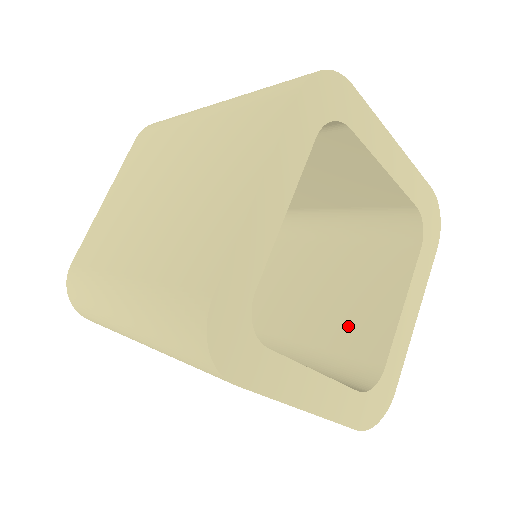
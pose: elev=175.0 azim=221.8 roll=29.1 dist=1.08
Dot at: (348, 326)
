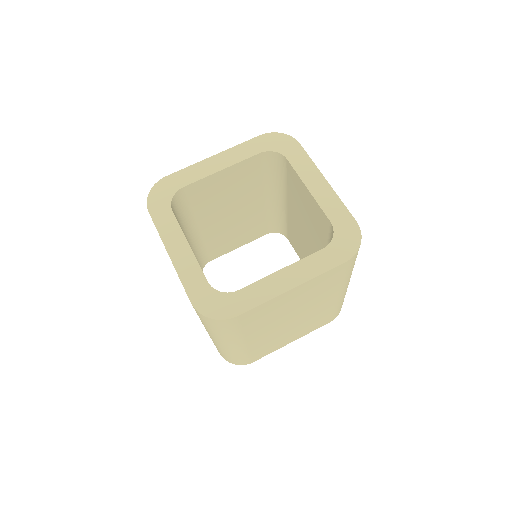
Dot at: (317, 225)
